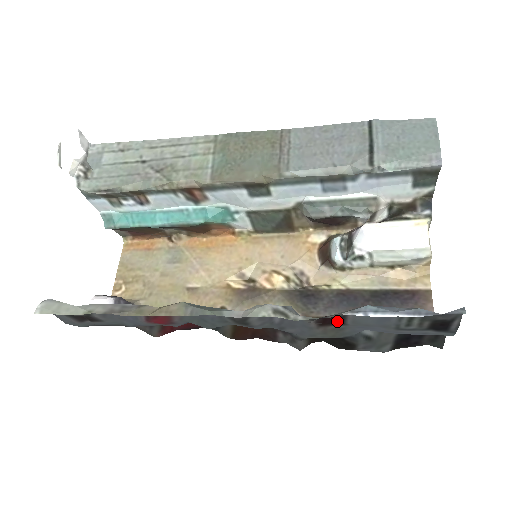
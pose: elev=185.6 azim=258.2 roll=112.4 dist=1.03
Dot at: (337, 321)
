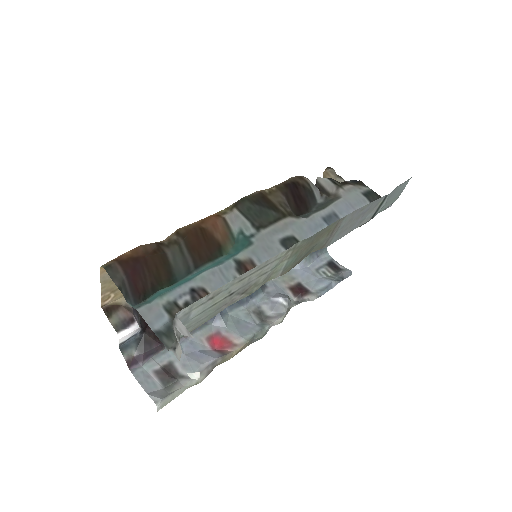
Dot at: (301, 288)
